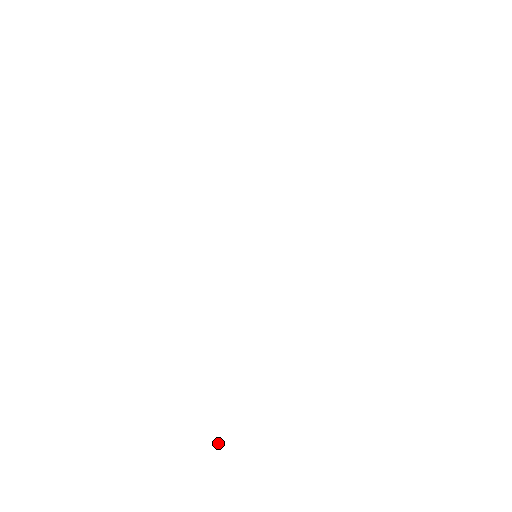
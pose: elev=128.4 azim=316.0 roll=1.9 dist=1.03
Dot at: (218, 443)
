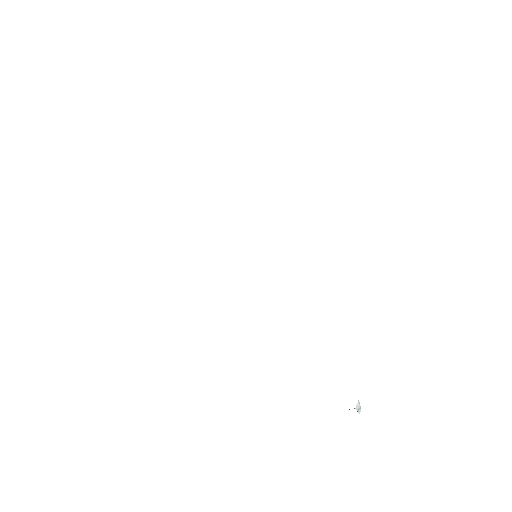
Dot at: (359, 409)
